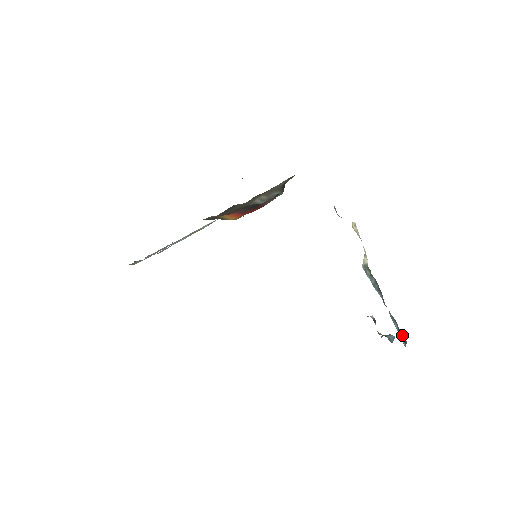
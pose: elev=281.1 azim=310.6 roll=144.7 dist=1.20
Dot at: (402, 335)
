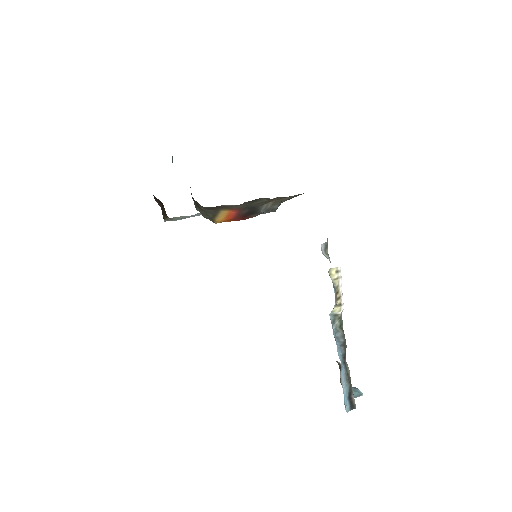
Dot at: (353, 399)
